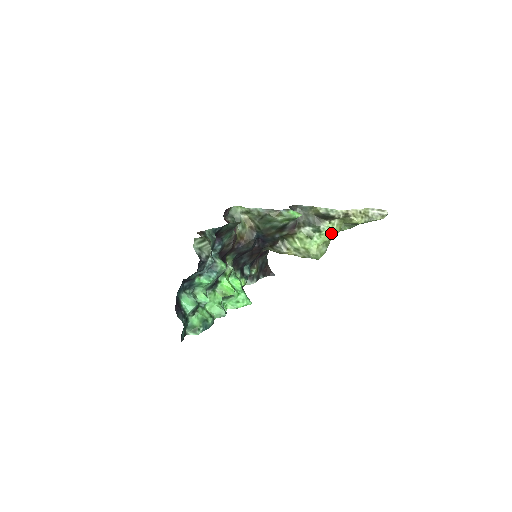
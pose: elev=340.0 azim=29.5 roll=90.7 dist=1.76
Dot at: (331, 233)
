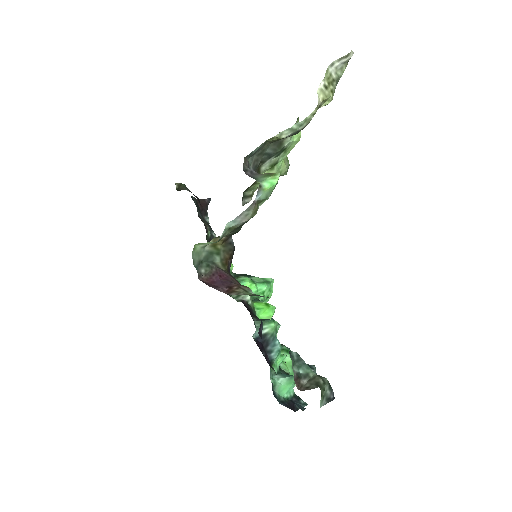
Dot at: (298, 138)
